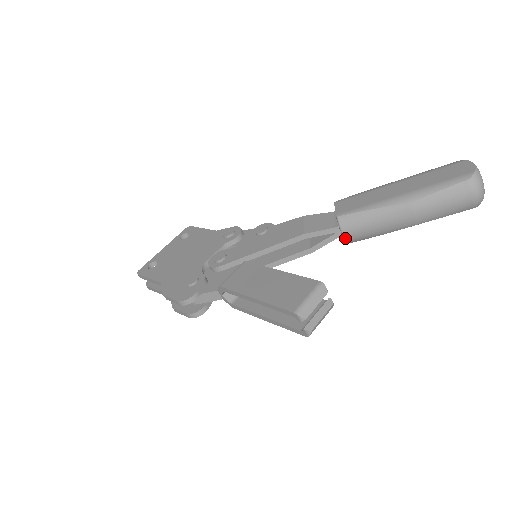
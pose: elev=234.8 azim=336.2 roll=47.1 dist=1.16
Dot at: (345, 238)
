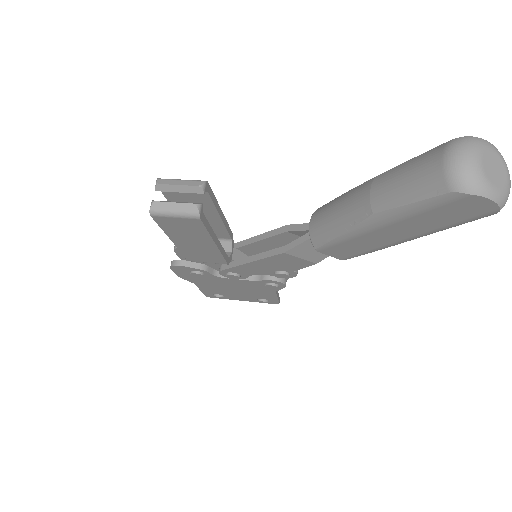
Dot at: (310, 231)
